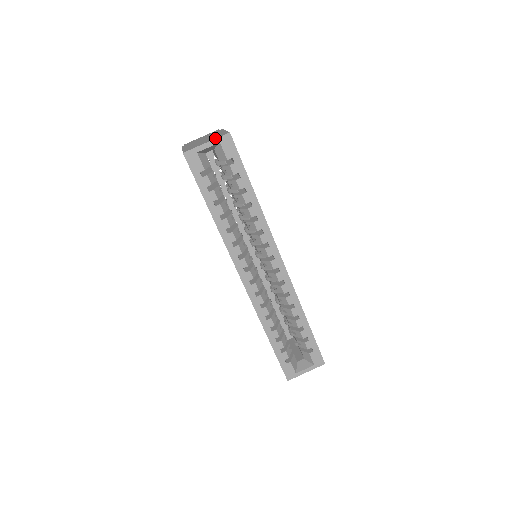
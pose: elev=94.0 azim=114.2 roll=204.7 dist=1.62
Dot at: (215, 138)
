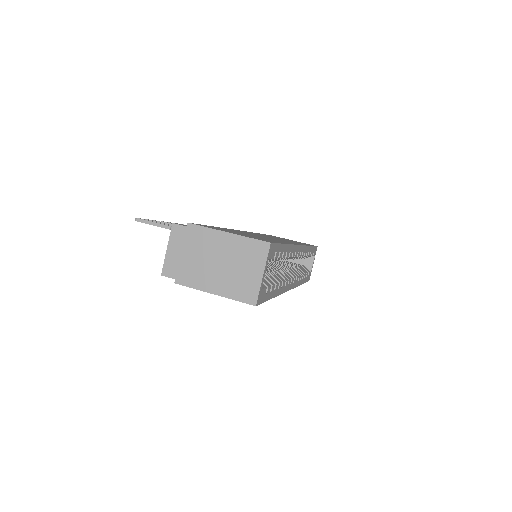
Dot at: (265, 262)
